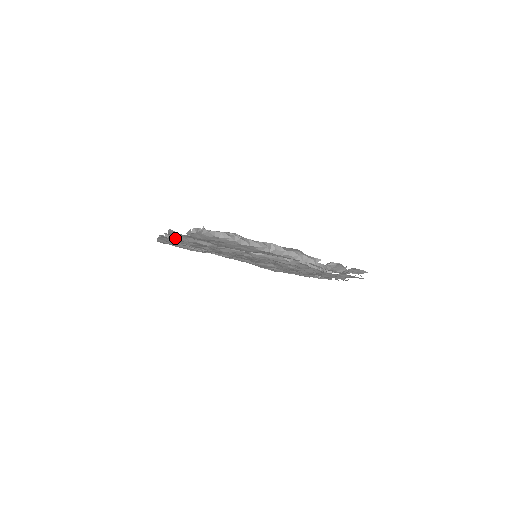
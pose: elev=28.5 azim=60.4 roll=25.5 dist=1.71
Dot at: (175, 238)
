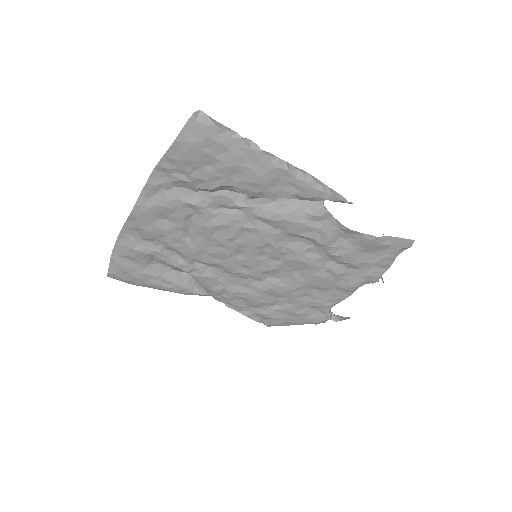
Dot at: (145, 202)
